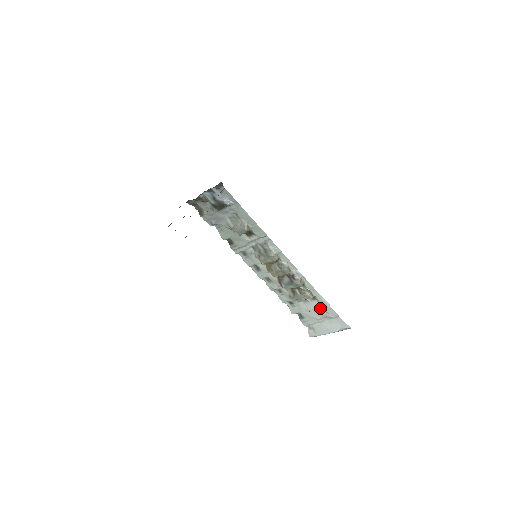
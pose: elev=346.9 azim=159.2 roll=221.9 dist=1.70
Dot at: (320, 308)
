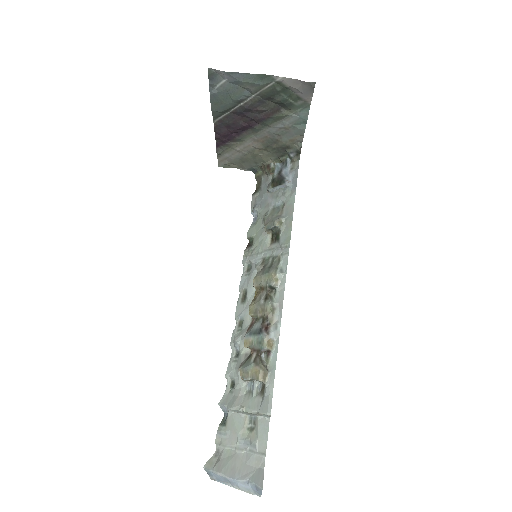
Dot at: (256, 418)
